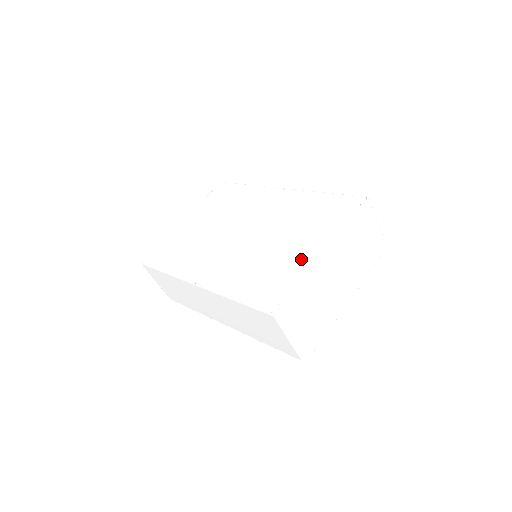
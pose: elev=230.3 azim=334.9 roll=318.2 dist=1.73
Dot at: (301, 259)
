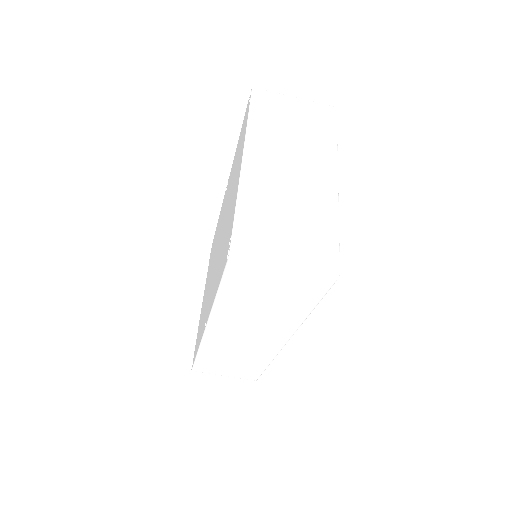
Dot at: (234, 194)
